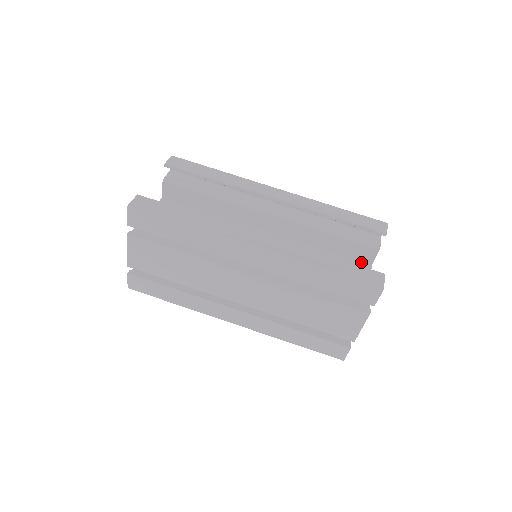
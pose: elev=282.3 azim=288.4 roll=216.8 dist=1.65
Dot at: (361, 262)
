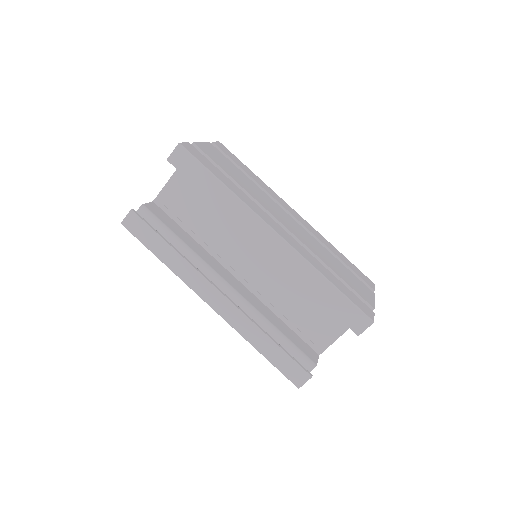
Dot at: occluded
